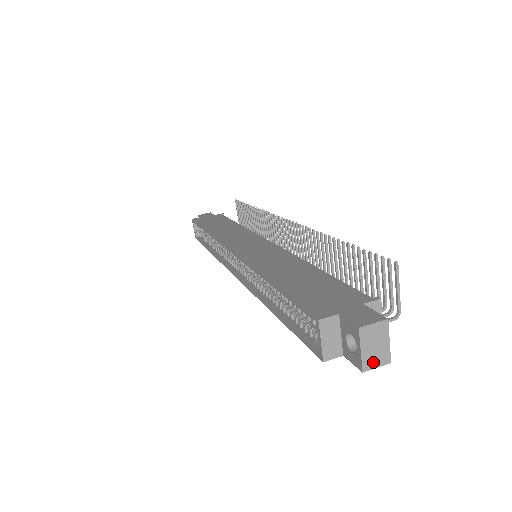
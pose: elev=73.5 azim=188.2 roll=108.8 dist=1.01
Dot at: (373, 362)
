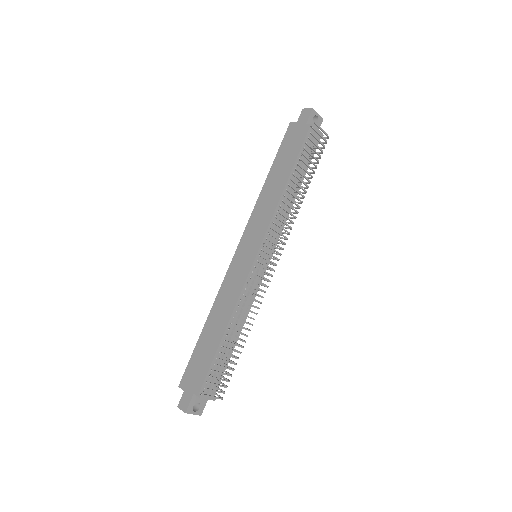
Dot at: occluded
